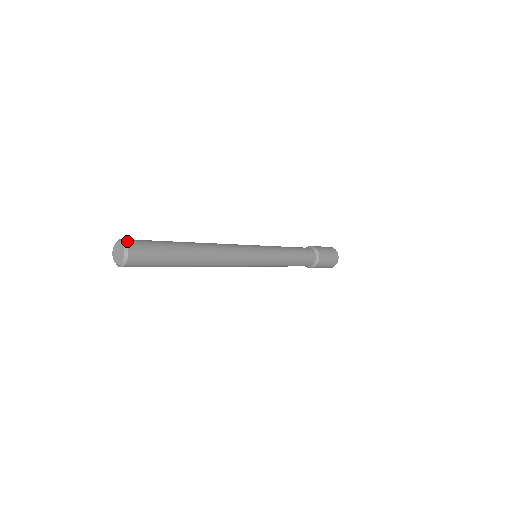
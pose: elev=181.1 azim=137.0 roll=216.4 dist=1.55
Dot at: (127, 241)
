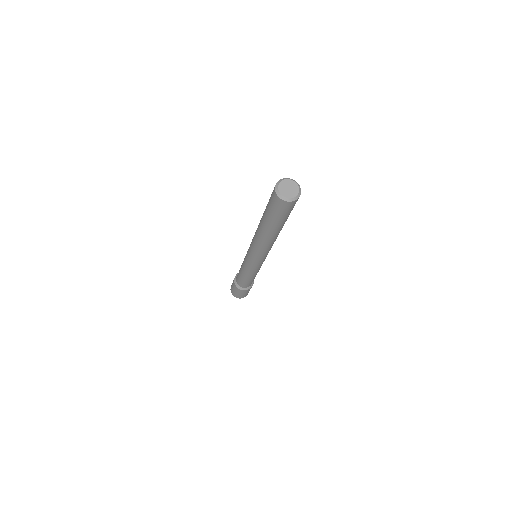
Dot at: (299, 187)
